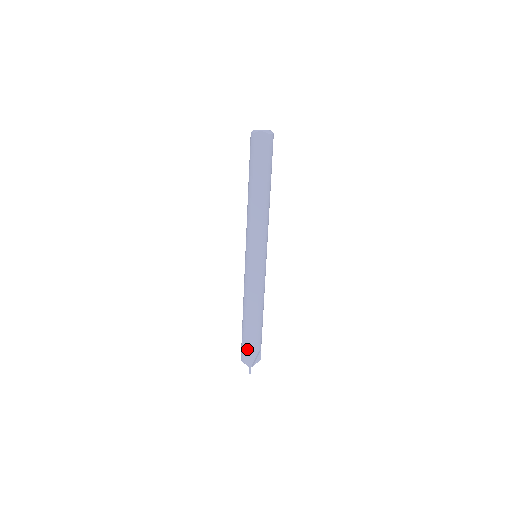
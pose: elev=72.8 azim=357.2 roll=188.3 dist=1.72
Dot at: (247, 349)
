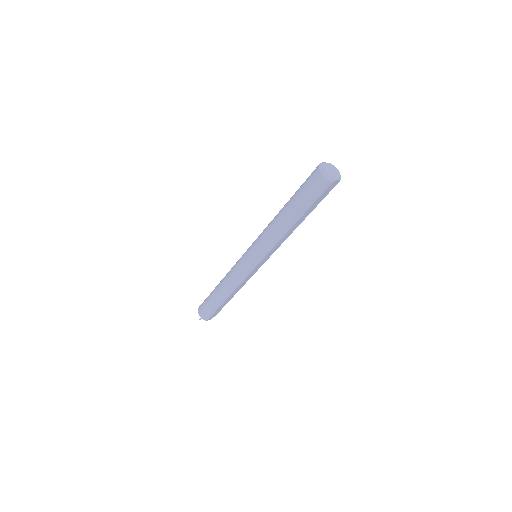
Dot at: (215, 313)
